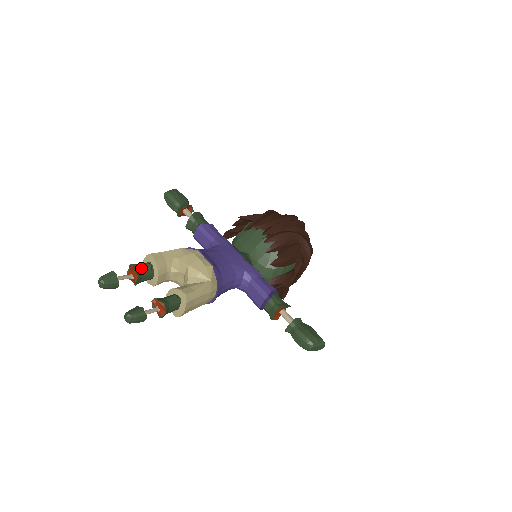
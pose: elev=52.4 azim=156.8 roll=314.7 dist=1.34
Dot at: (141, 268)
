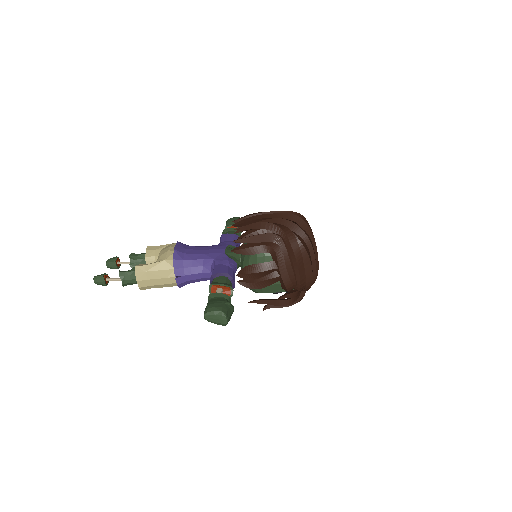
Dot at: (137, 256)
